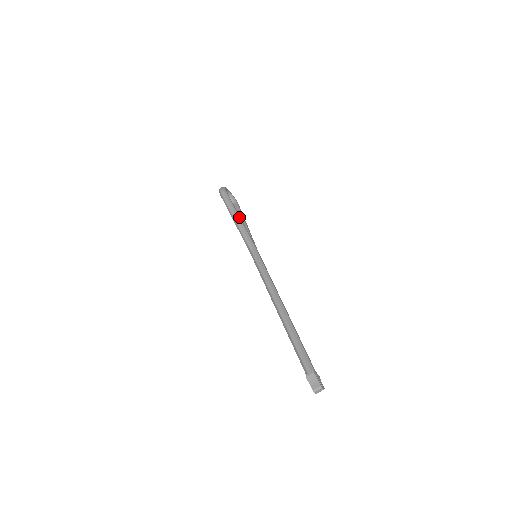
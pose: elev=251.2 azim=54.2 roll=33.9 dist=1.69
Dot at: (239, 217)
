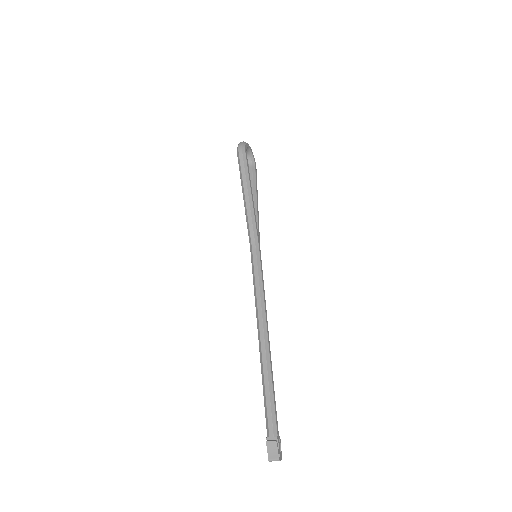
Dot at: (251, 196)
